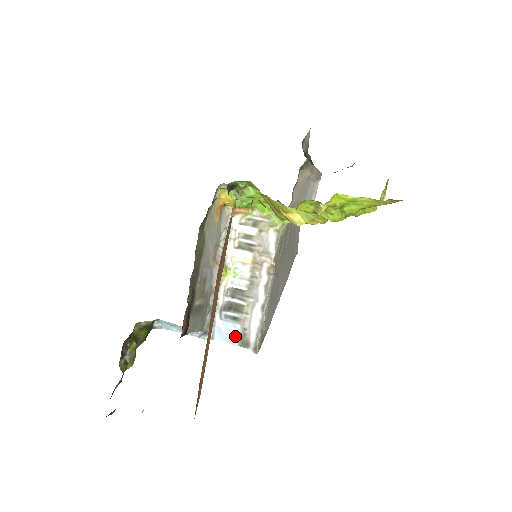
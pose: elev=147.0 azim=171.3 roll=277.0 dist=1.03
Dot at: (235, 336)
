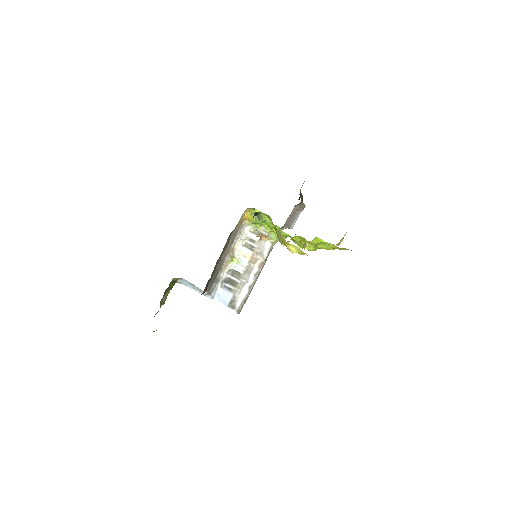
Dot at: (228, 300)
